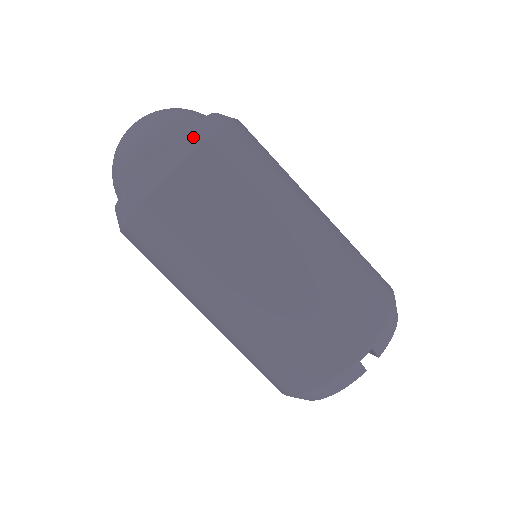
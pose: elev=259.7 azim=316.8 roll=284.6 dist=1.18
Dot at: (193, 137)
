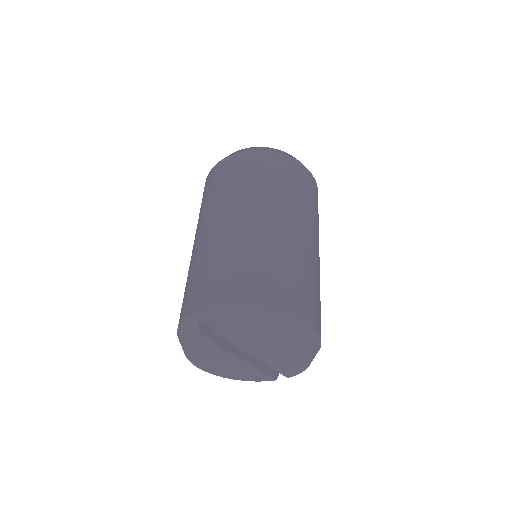
Dot at: (244, 150)
